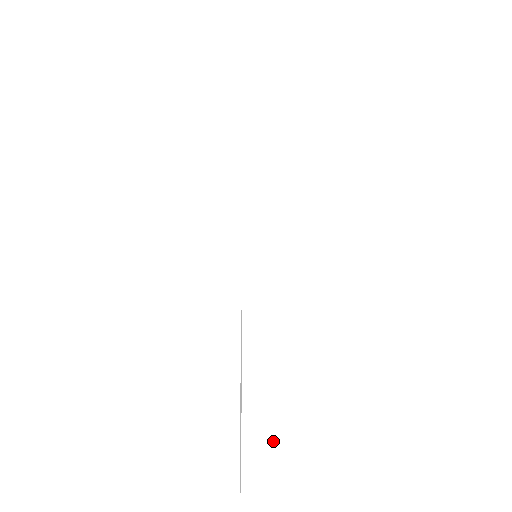
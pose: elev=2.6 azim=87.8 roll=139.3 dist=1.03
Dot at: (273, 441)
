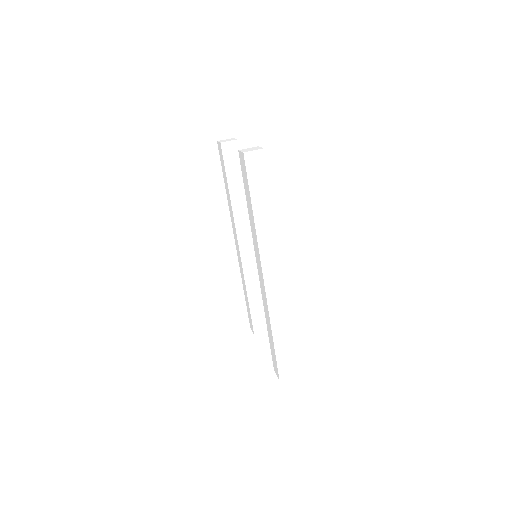
Dot at: occluded
